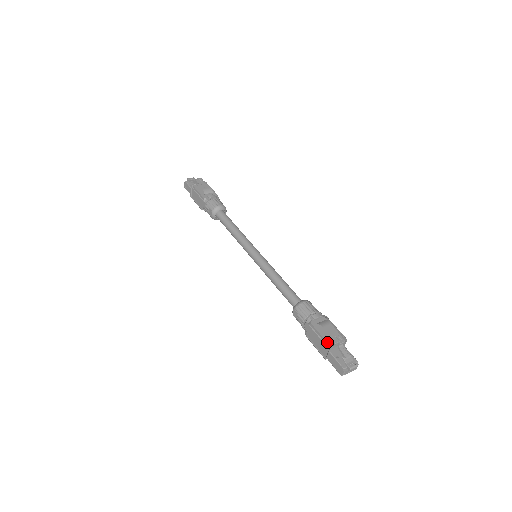
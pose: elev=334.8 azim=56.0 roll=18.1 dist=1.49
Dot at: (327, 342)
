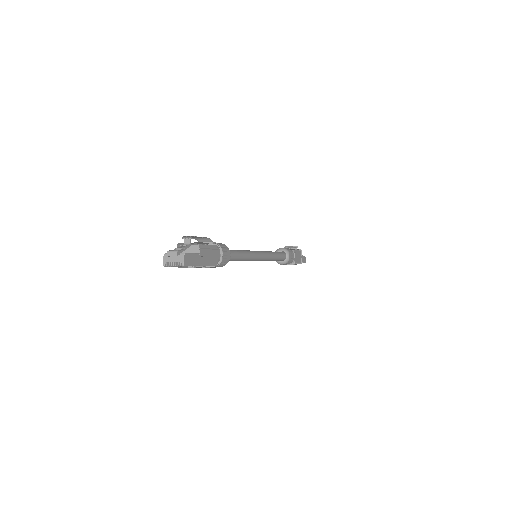
Dot at: occluded
